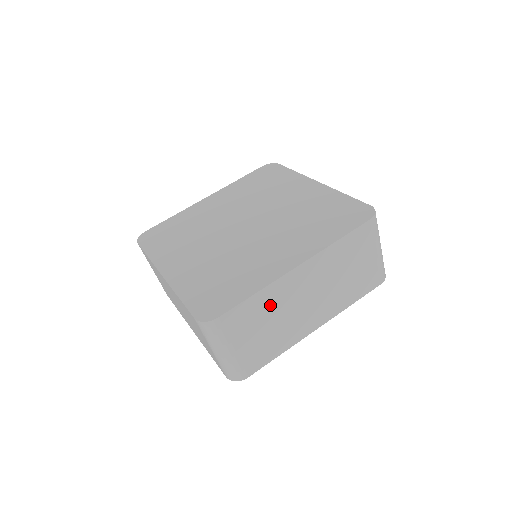
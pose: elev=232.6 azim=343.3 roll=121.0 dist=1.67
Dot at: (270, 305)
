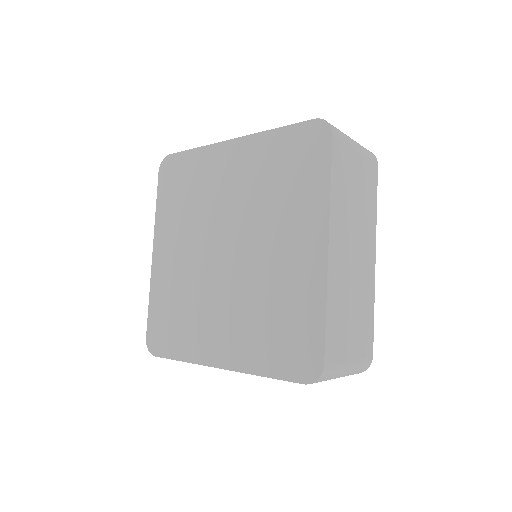
Dot at: (340, 300)
